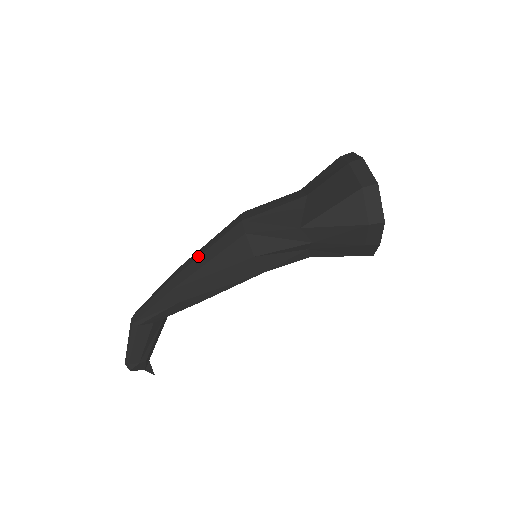
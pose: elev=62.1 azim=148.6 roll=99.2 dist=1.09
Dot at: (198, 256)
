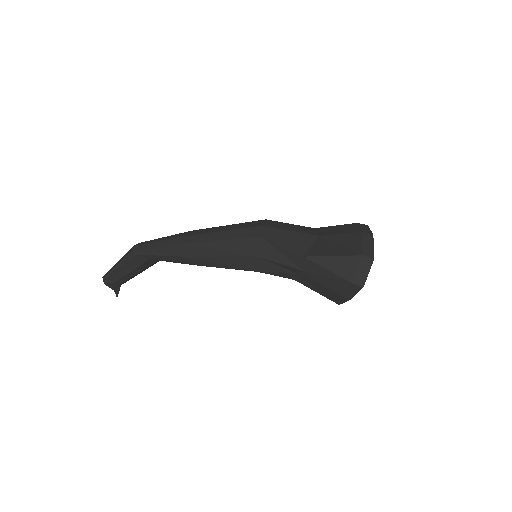
Dot at: (215, 231)
